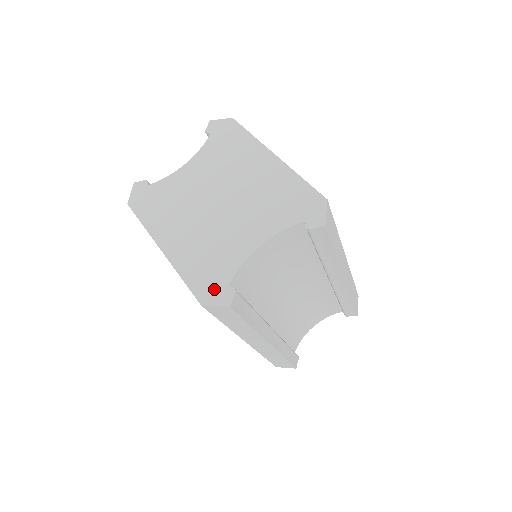
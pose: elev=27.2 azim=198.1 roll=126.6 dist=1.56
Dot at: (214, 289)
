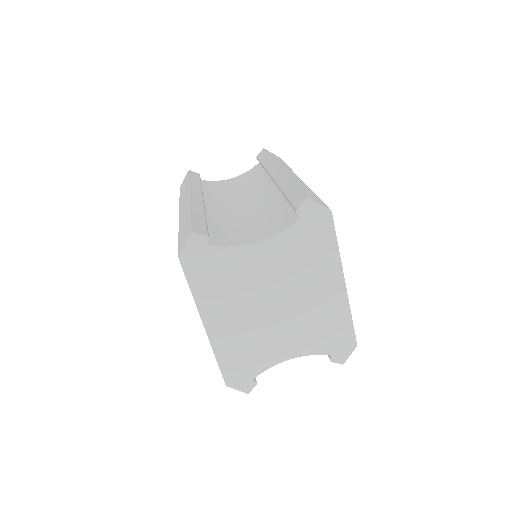
Dot at: (241, 378)
